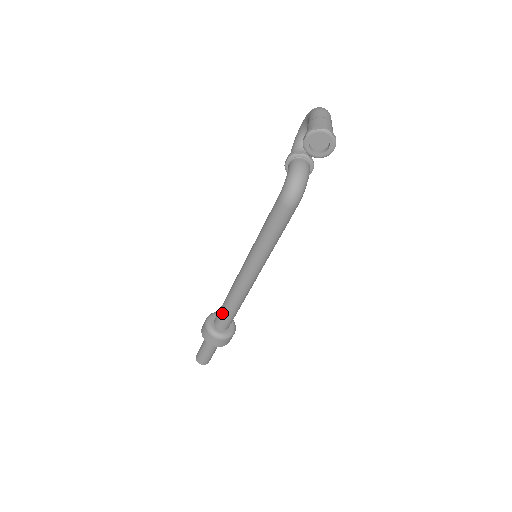
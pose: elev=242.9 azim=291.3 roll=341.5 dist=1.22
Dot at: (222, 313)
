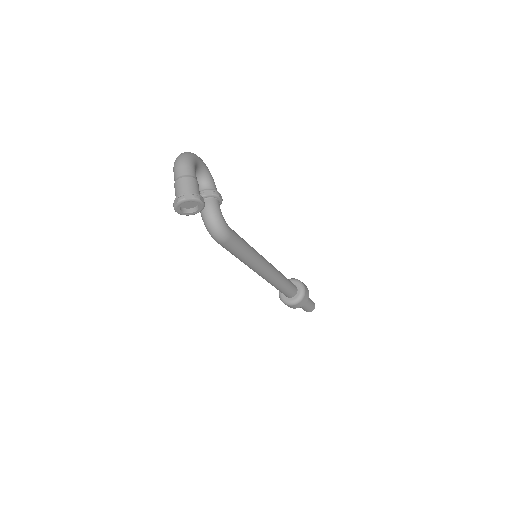
Dot at: (280, 291)
